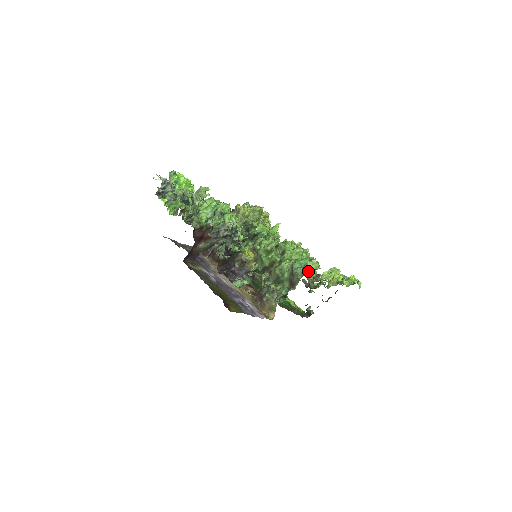
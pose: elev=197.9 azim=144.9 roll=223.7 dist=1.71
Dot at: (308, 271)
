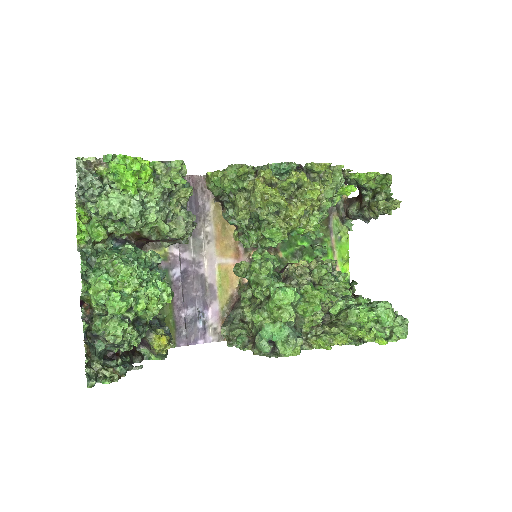
Dot at: (269, 354)
